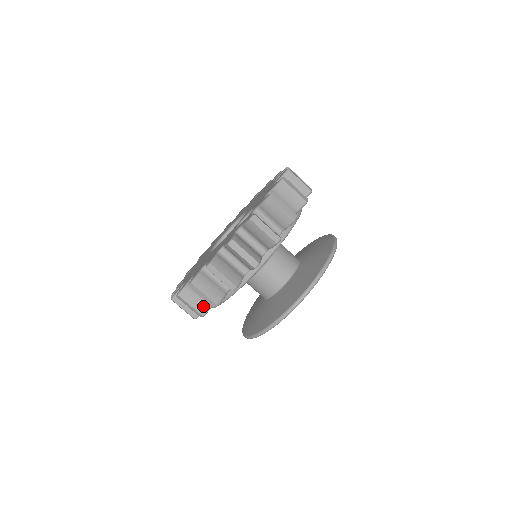
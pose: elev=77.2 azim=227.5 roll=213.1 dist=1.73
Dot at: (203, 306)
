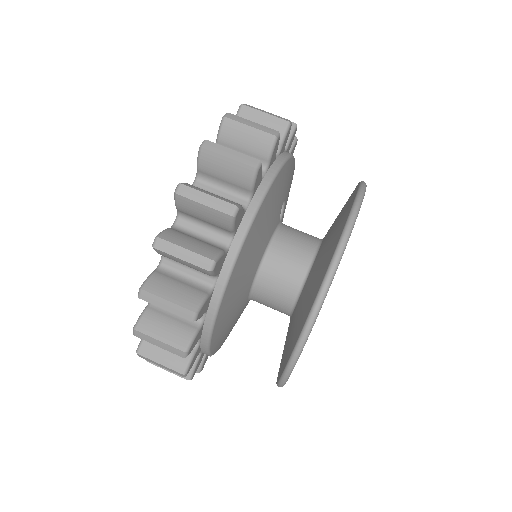
Dot at: (208, 249)
